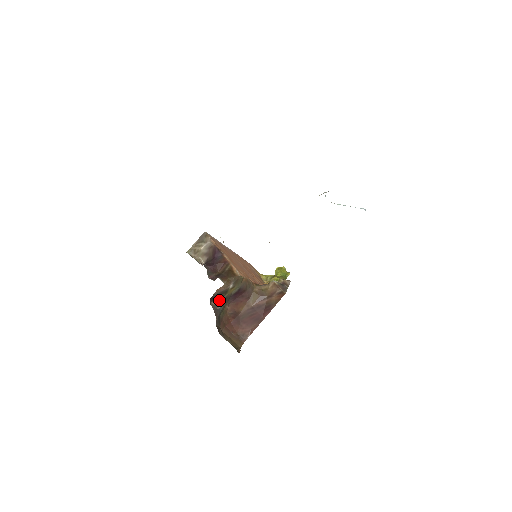
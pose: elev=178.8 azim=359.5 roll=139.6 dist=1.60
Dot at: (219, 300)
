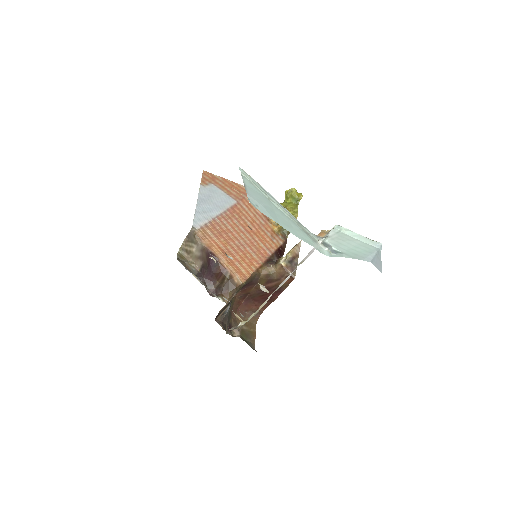
Dot at: (225, 310)
